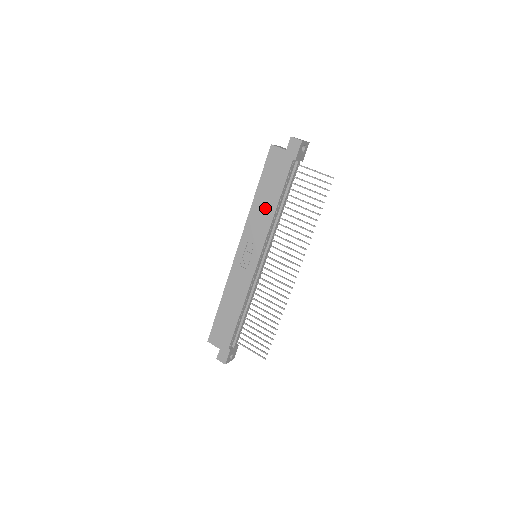
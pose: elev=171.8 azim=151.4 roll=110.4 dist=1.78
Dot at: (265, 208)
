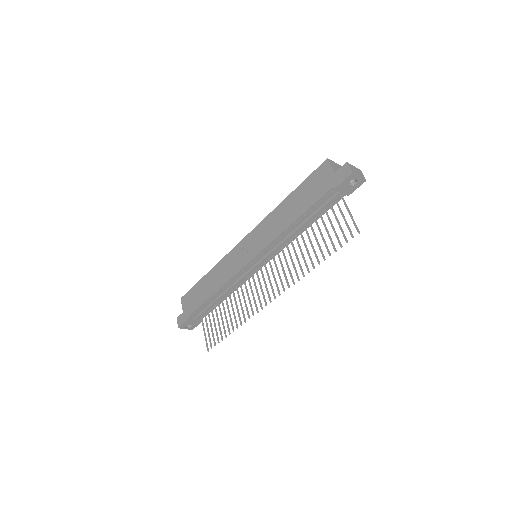
Dot at: (284, 217)
